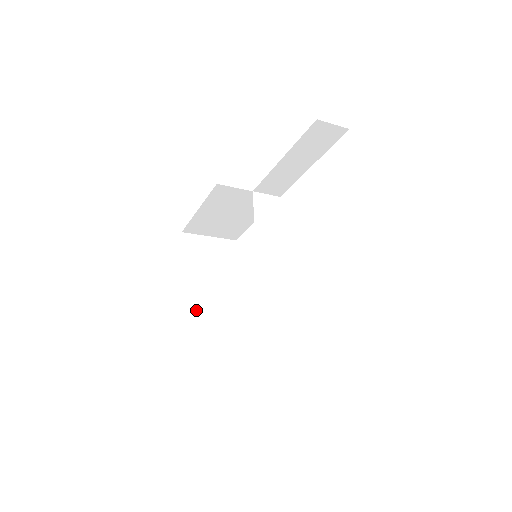
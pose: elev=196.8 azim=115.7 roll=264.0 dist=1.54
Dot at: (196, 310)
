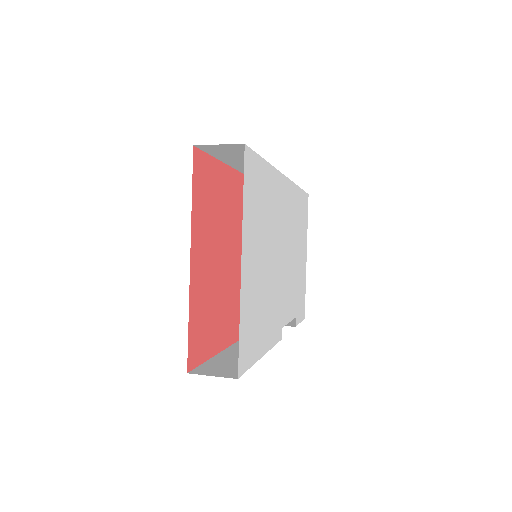
Dot at: occluded
